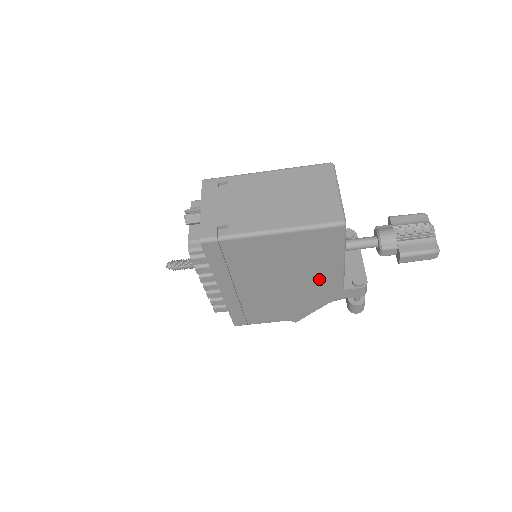
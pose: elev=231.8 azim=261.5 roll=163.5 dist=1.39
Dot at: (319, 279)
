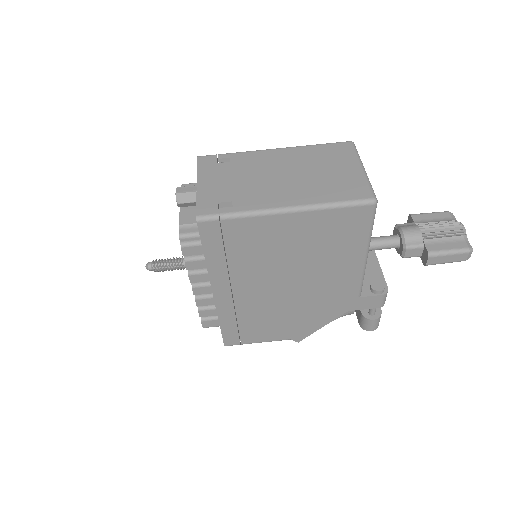
Dot at: (334, 281)
